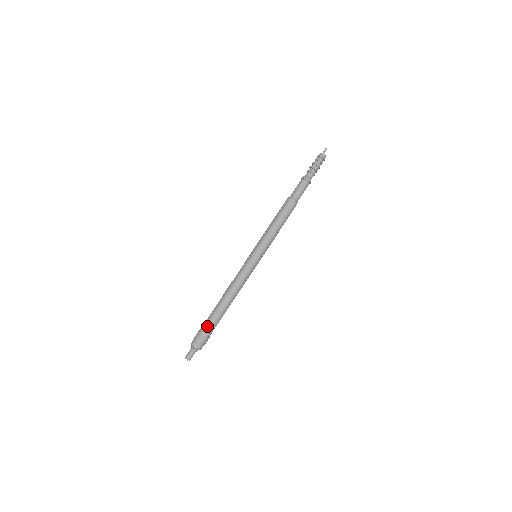
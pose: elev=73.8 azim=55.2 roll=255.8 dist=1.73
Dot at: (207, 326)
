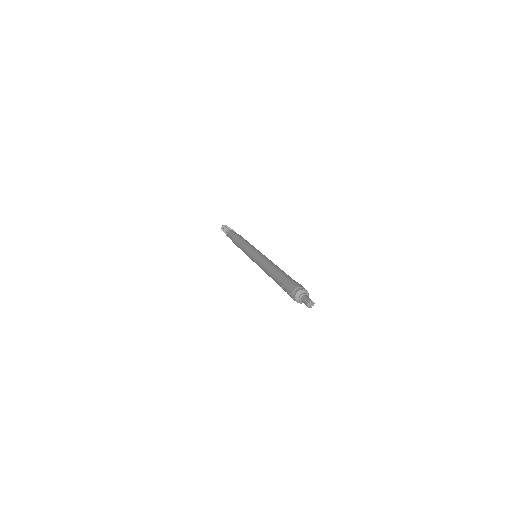
Dot at: (285, 281)
